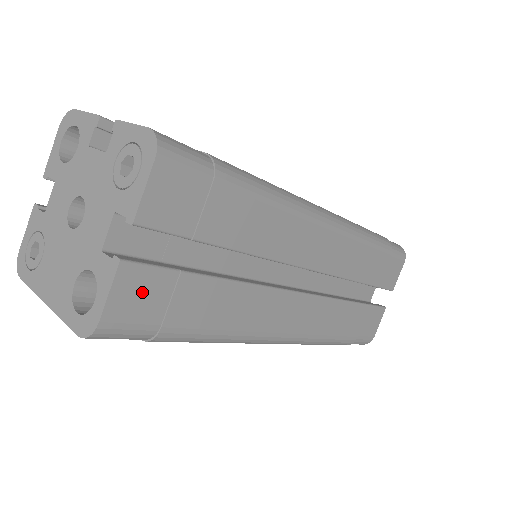
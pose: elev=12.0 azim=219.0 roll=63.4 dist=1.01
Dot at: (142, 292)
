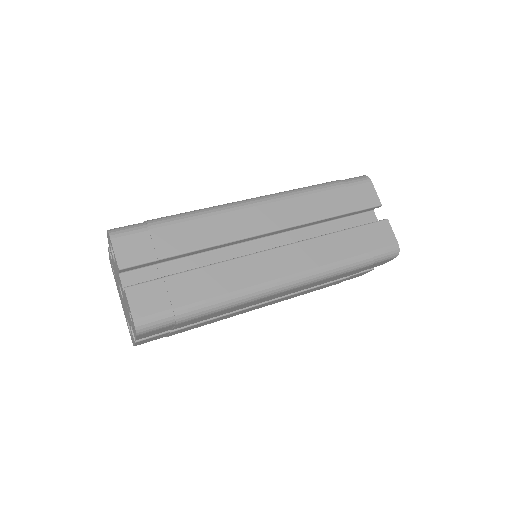
Dot at: (151, 339)
